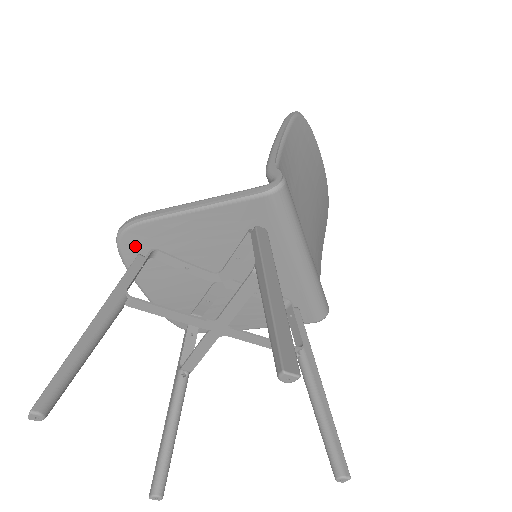
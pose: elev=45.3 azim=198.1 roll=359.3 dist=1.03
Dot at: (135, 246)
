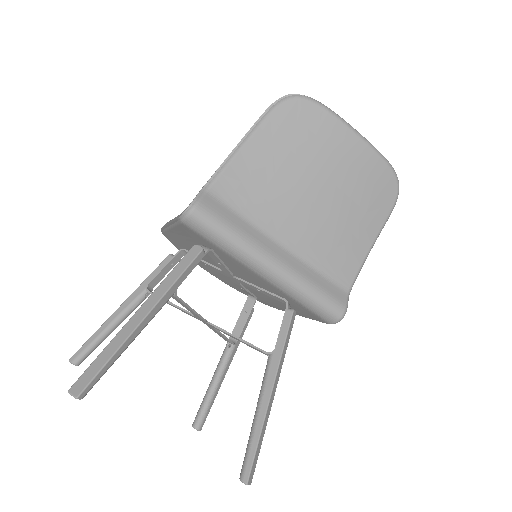
Dot at: (177, 245)
